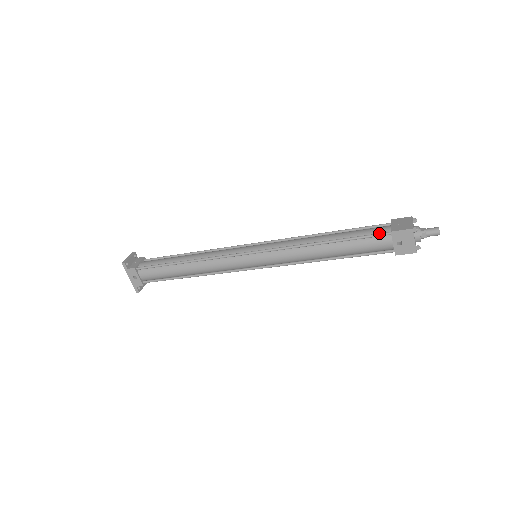
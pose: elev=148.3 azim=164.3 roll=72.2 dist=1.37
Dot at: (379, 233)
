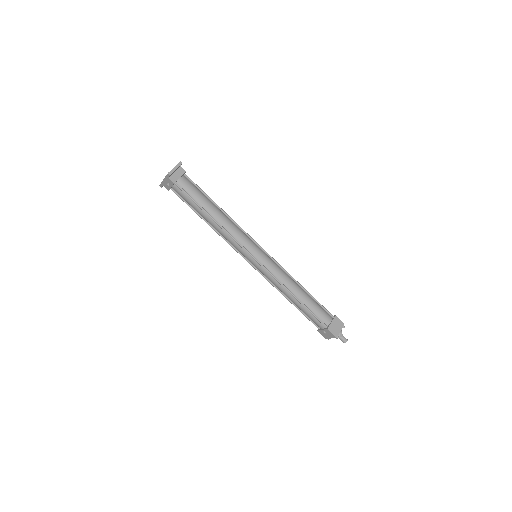
Dot at: (323, 322)
